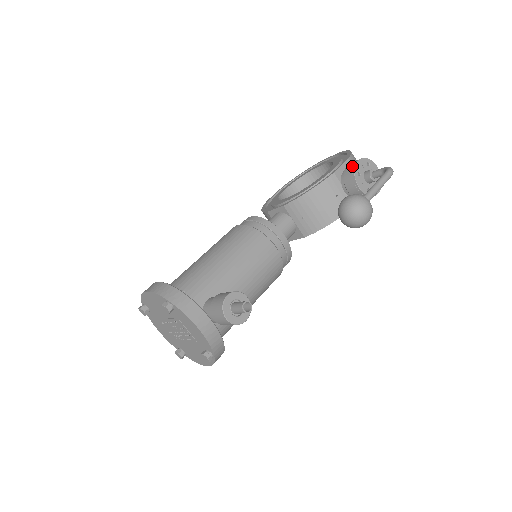
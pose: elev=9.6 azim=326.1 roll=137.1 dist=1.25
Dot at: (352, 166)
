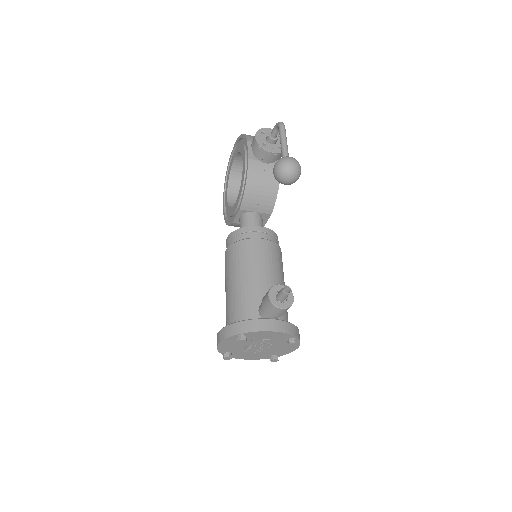
Dot at: (255, 144)
